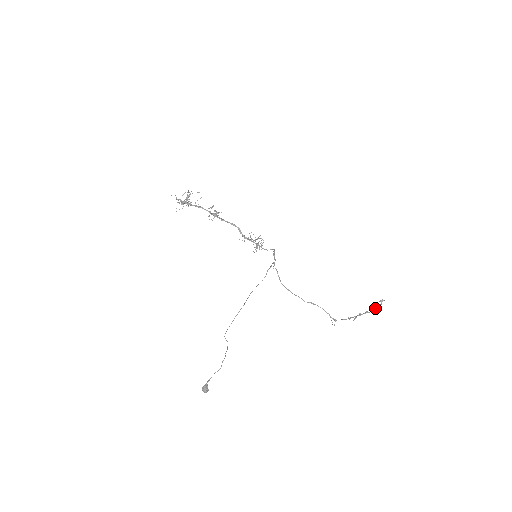
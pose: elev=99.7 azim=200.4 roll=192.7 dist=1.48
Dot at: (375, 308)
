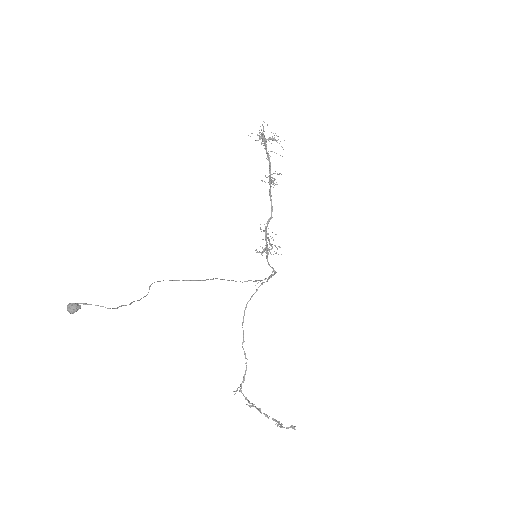
Dot at: (279, 424)
